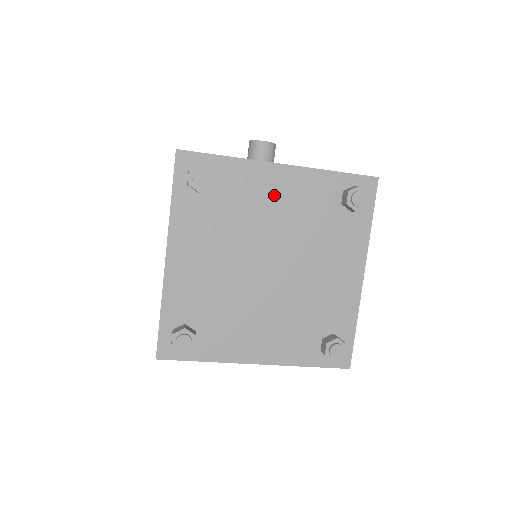
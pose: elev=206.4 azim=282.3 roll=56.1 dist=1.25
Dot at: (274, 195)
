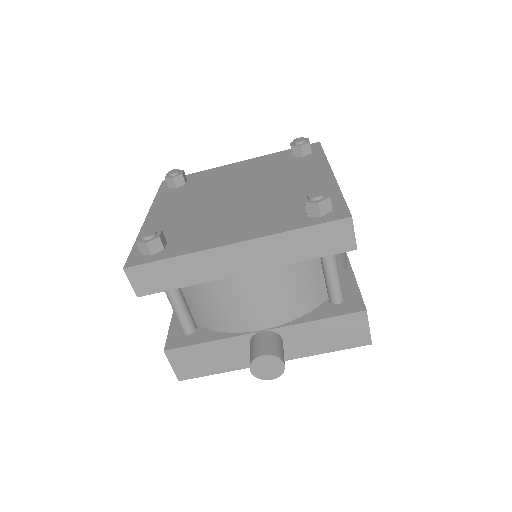
Dot at: (235, 172)
